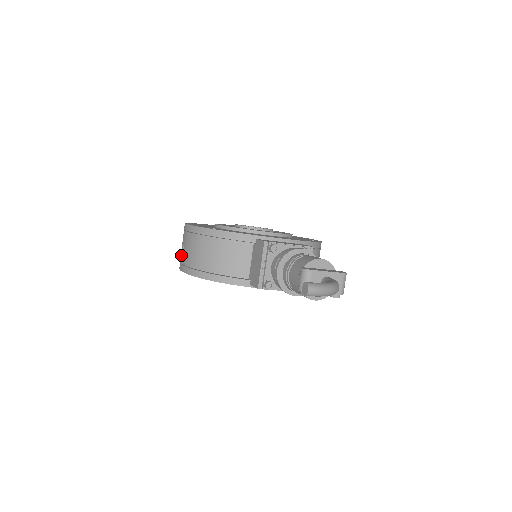
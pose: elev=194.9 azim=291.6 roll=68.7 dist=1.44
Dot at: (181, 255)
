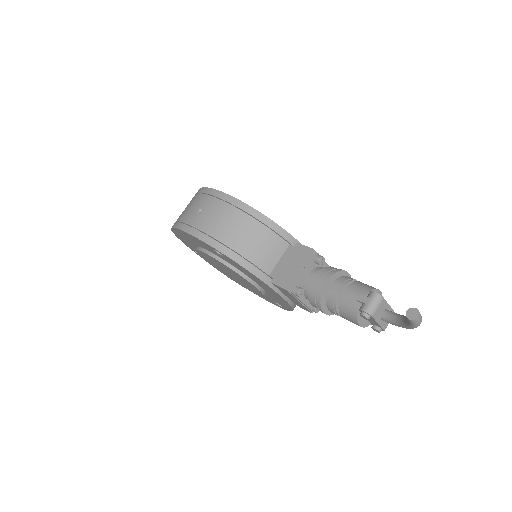
Dot at: (192, 217)
